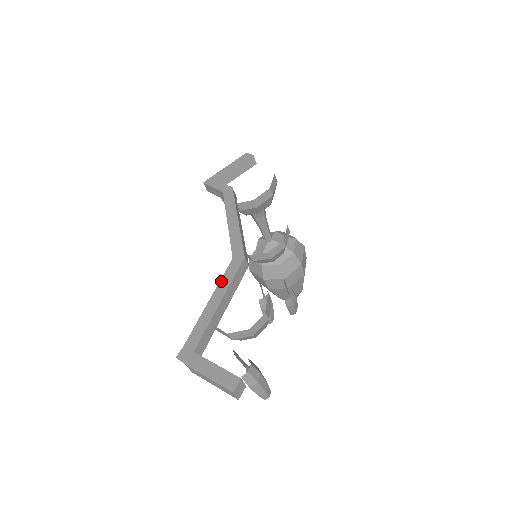
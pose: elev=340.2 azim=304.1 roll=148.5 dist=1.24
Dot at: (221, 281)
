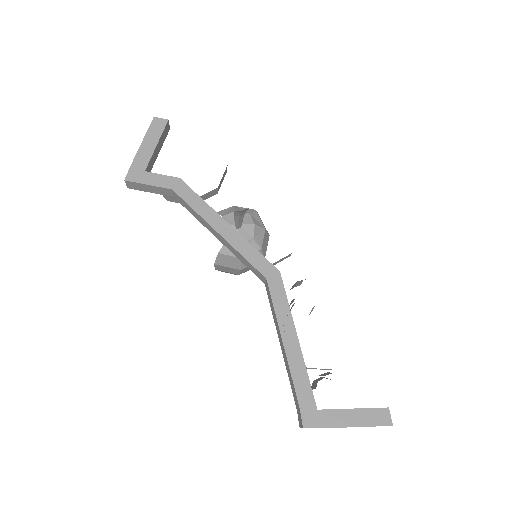
Dot at: (277, 313)
